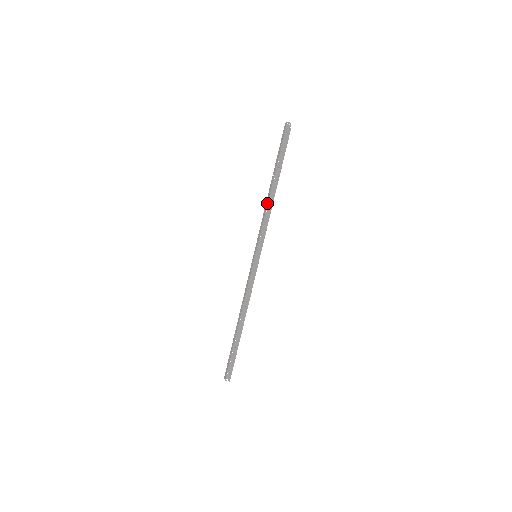
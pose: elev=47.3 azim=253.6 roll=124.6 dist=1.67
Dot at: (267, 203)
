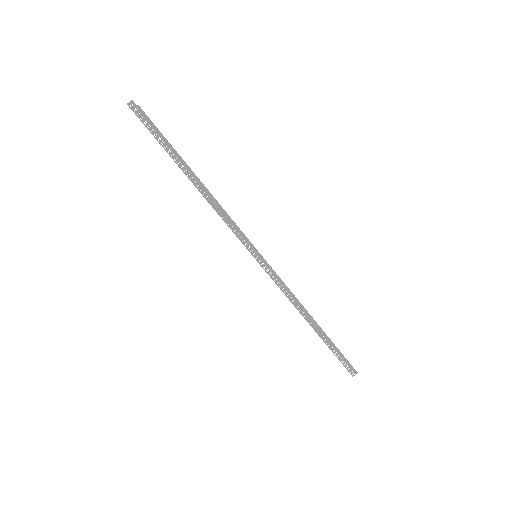
Dot at: occluded
